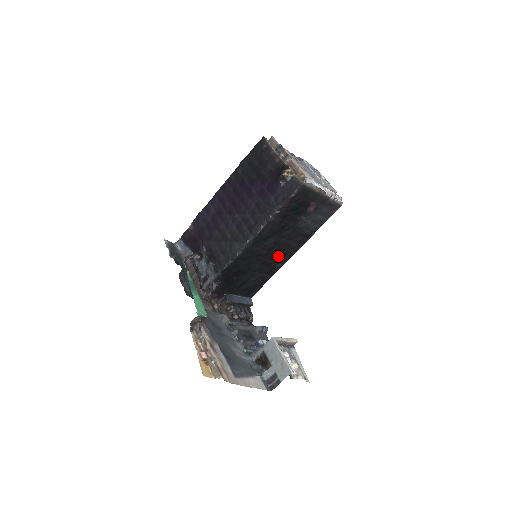
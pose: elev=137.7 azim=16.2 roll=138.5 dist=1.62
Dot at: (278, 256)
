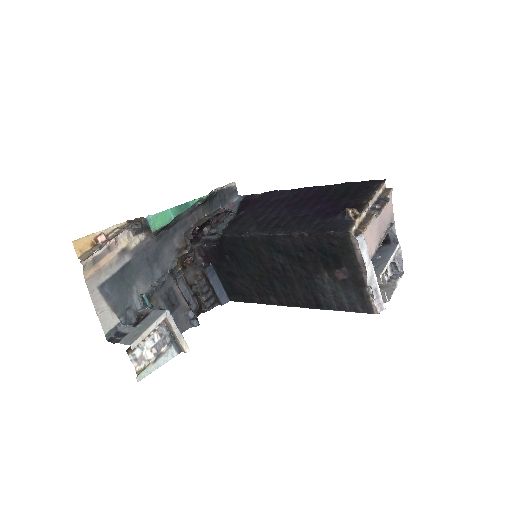
Dot at: (278, 287)
